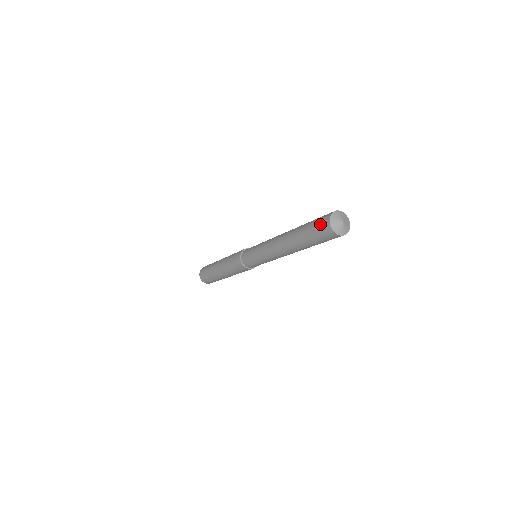
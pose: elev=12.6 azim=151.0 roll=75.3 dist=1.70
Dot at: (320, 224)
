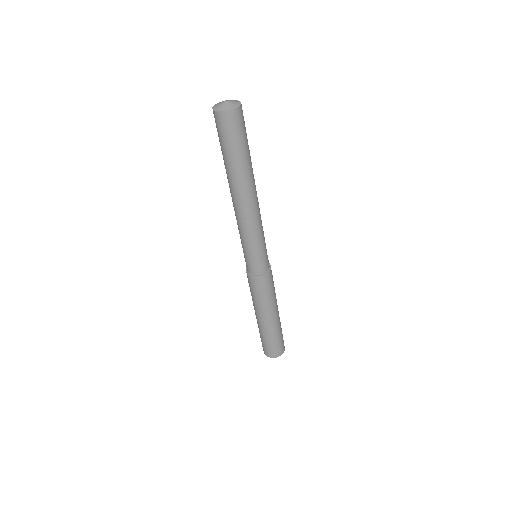
Dot at: (216, 126)
